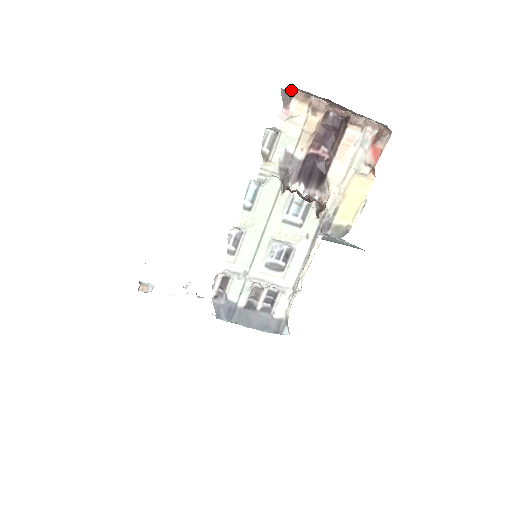
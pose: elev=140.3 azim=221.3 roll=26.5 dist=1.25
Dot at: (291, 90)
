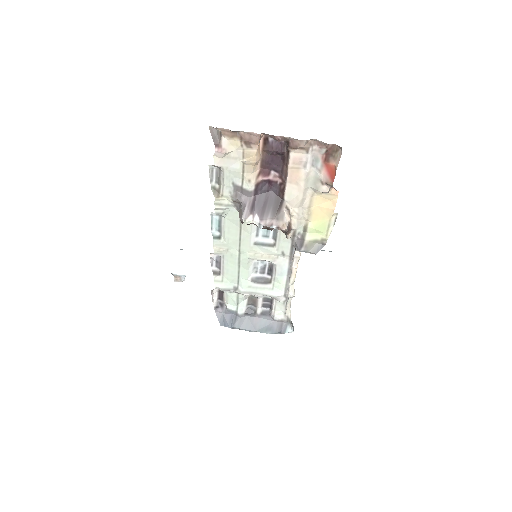
Dot at: occluded
